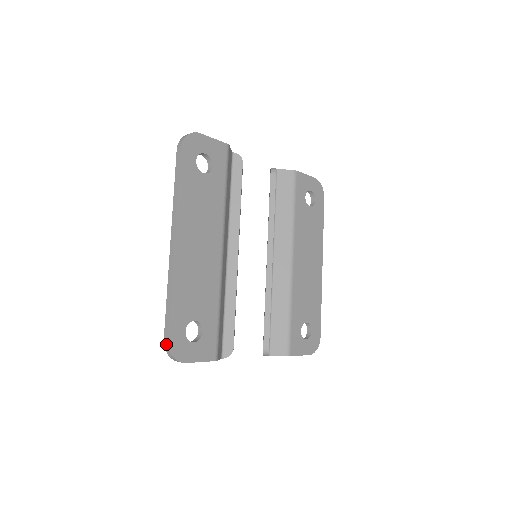
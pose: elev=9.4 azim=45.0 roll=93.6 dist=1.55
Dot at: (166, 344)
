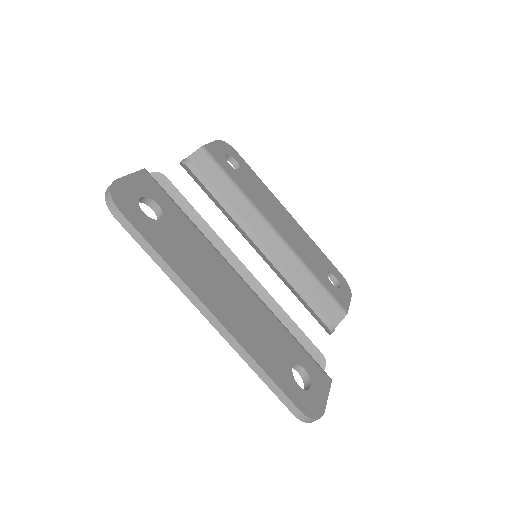
Dot at: (300, 416)
